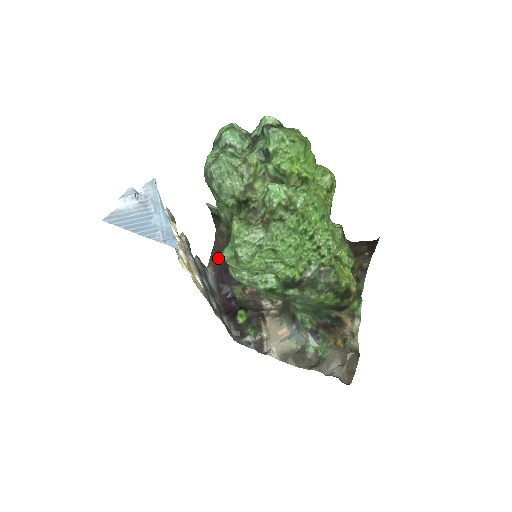
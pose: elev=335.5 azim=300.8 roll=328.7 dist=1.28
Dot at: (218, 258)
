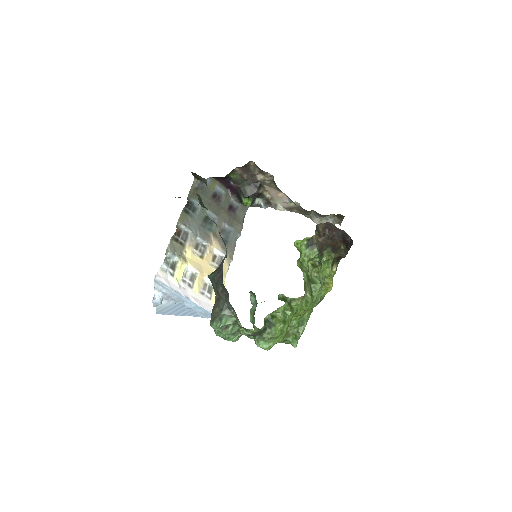
Dot at: occluded
